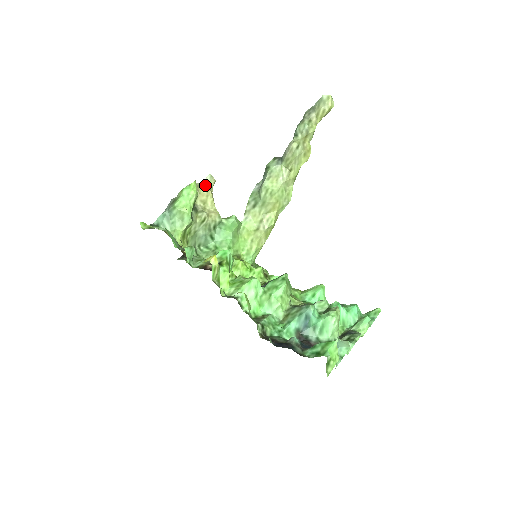
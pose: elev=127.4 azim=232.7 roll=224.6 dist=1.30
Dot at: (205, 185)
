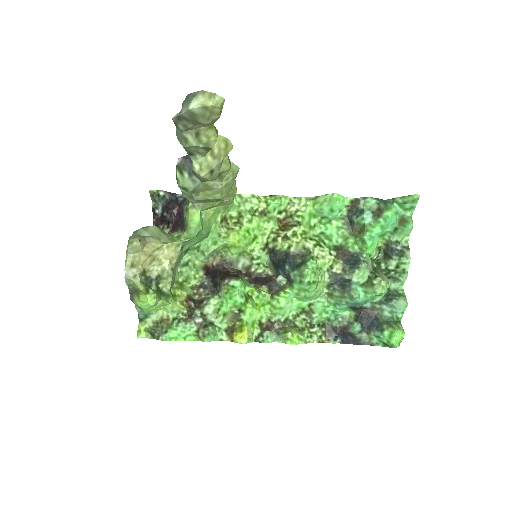
Dot at: (136, 256)
